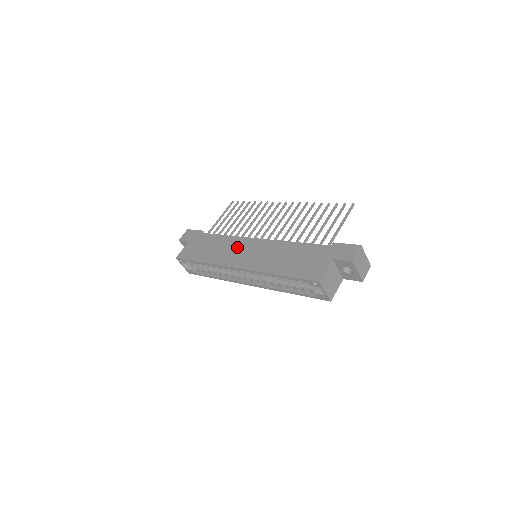
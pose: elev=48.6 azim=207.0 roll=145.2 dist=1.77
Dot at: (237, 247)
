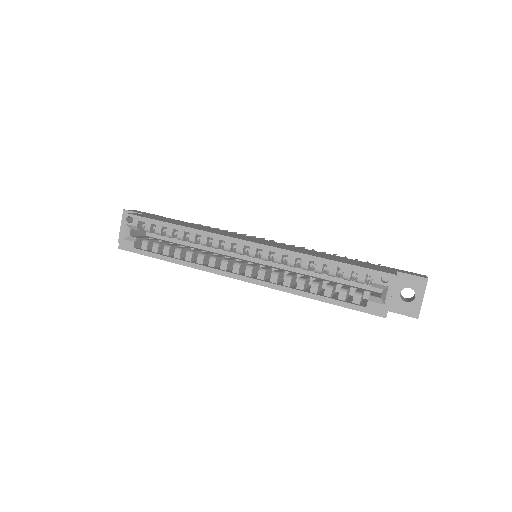
Dot at: (236, 234)
